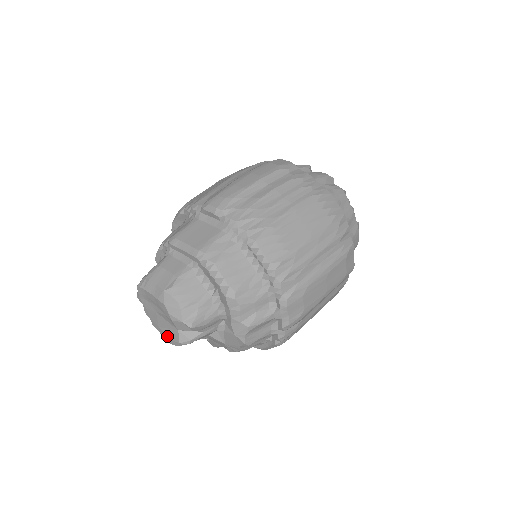
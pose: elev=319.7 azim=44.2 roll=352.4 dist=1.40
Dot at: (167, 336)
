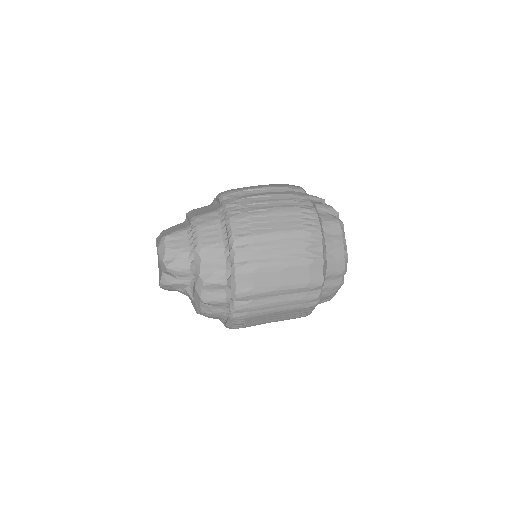
Dot at: (159, 279)
